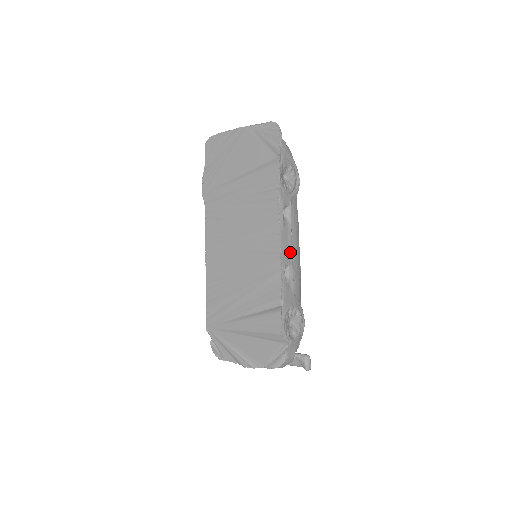
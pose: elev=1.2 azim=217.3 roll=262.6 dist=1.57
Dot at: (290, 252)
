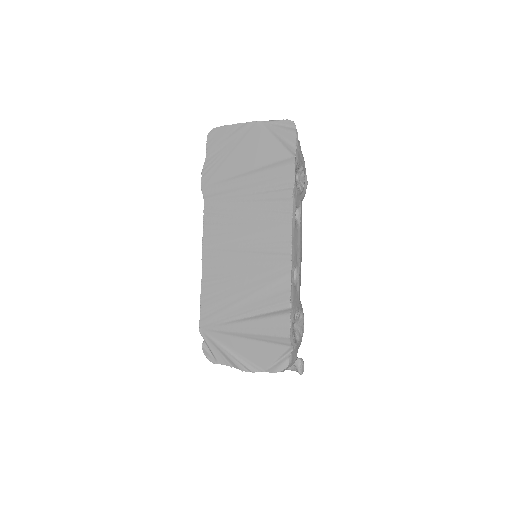
Dot at: (298, 254)
